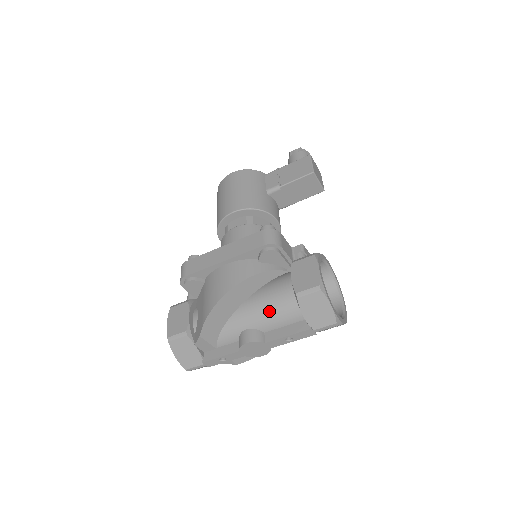
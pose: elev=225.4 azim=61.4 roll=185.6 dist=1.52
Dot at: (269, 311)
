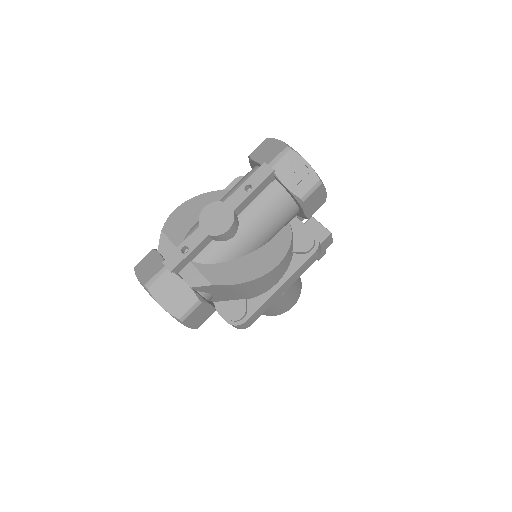
Dot at: (231, 190)
